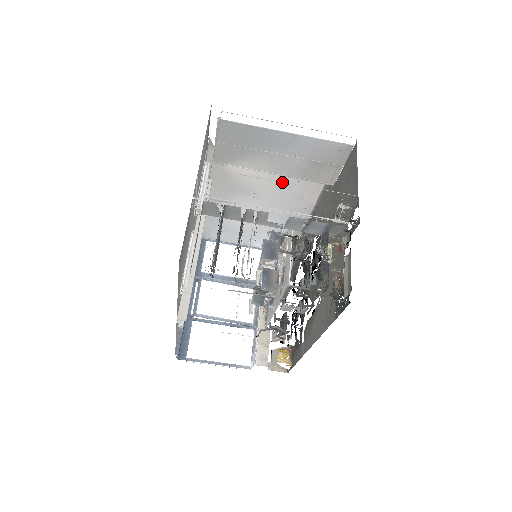
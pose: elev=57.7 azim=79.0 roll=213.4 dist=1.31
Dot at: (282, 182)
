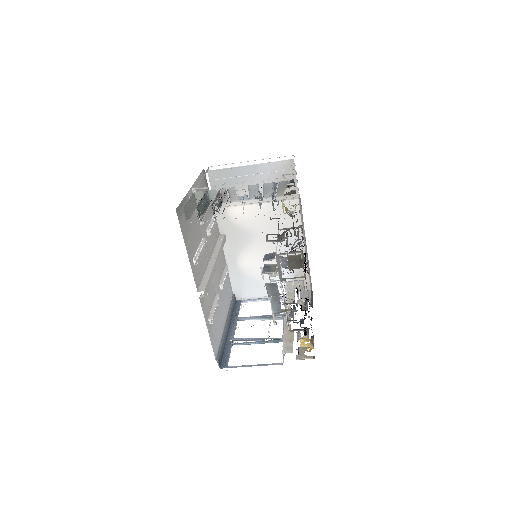
Dot at: occluded
